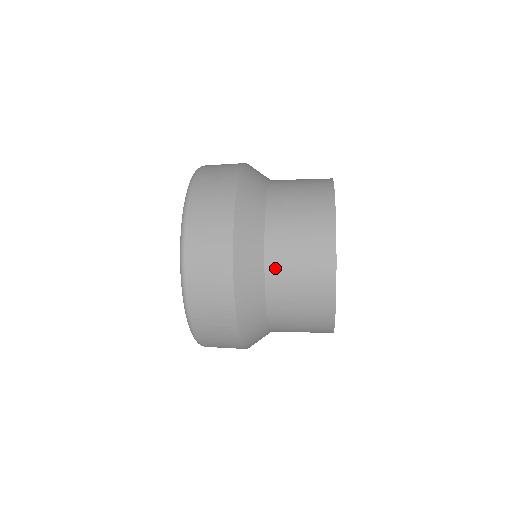
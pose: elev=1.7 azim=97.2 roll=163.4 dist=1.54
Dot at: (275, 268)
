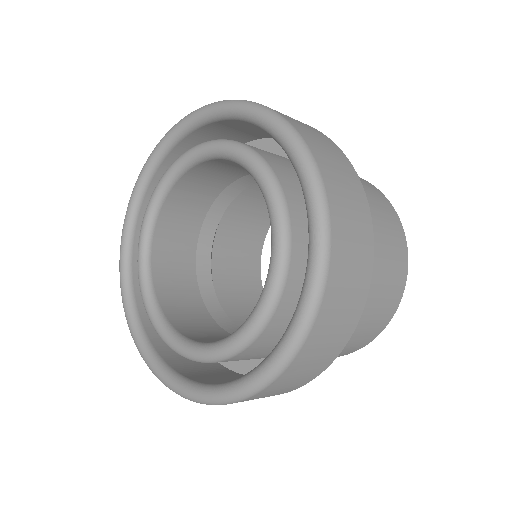
Dot at: (372, 274)
